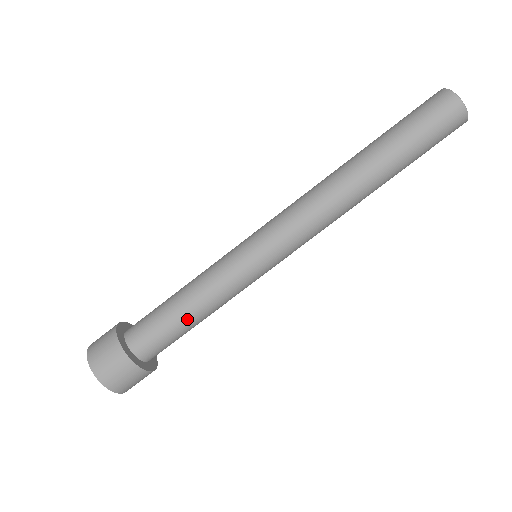
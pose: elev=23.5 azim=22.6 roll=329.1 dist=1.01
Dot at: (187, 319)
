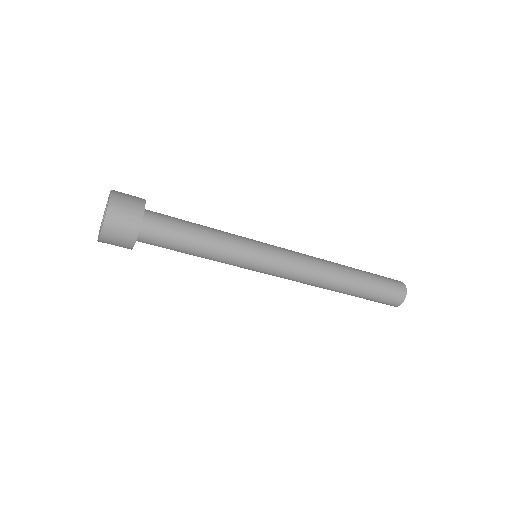
Dot at: occluded
